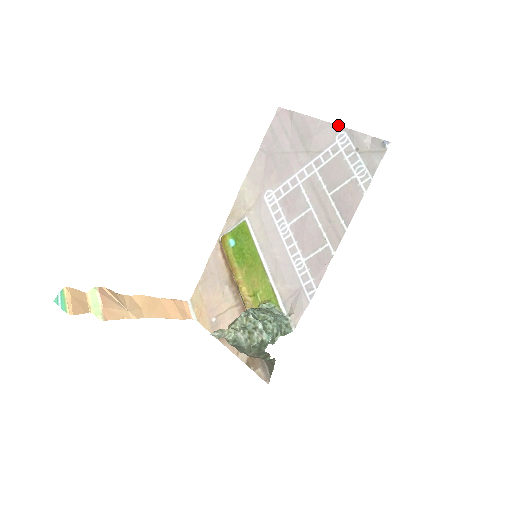
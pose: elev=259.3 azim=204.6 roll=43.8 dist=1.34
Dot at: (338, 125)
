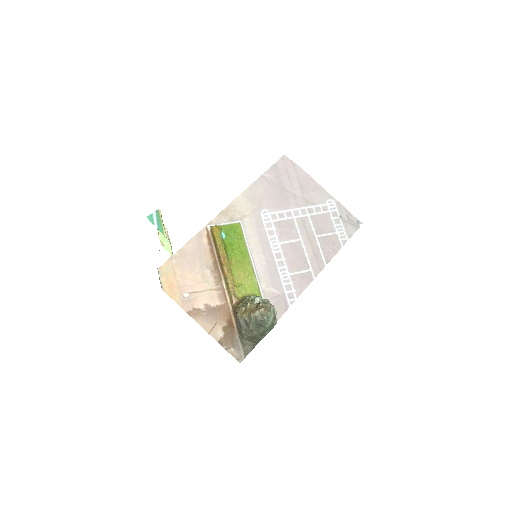
Dot at: occluded
